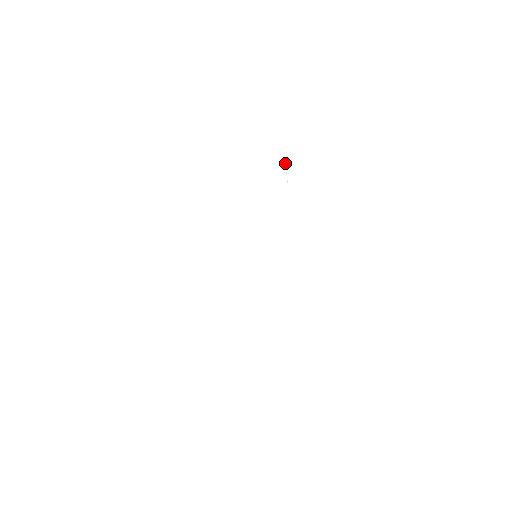
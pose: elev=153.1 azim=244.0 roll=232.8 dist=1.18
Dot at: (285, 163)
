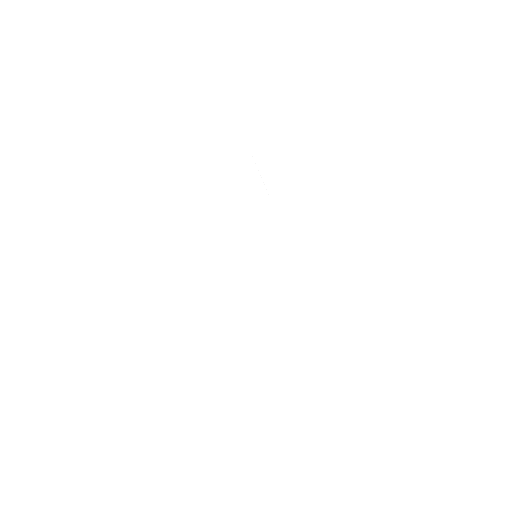
Dot at: occluded
